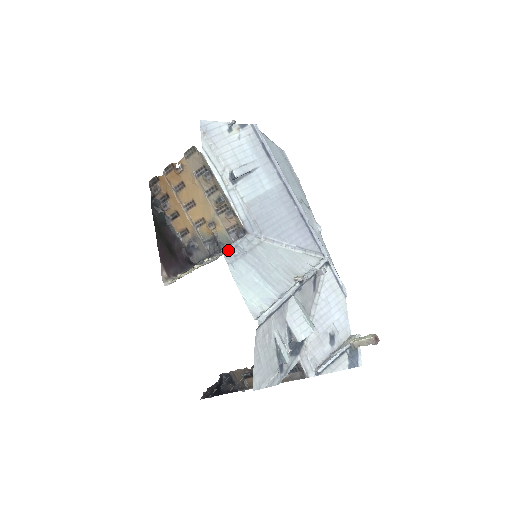
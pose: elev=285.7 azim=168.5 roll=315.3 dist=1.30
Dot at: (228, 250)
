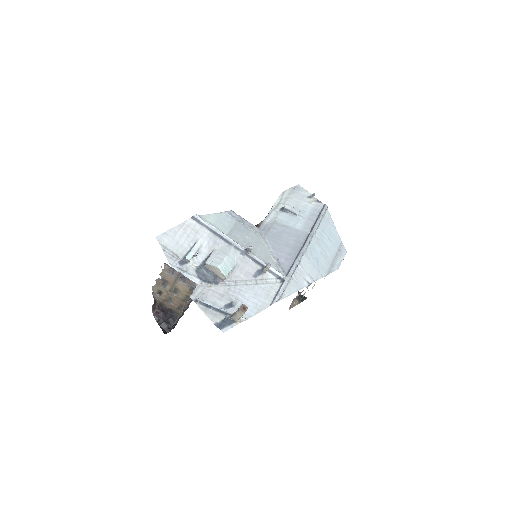
Dot at: (235, 213)
